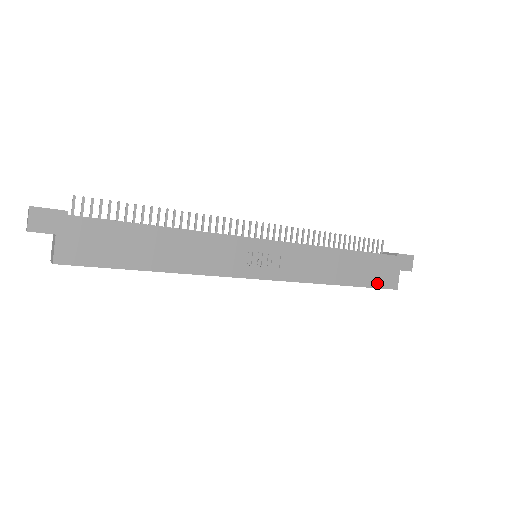
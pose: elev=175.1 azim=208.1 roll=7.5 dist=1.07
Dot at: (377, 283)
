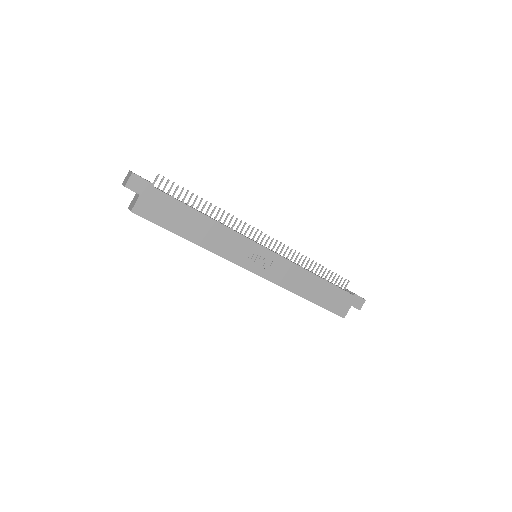
Dot at: (331, 308)
